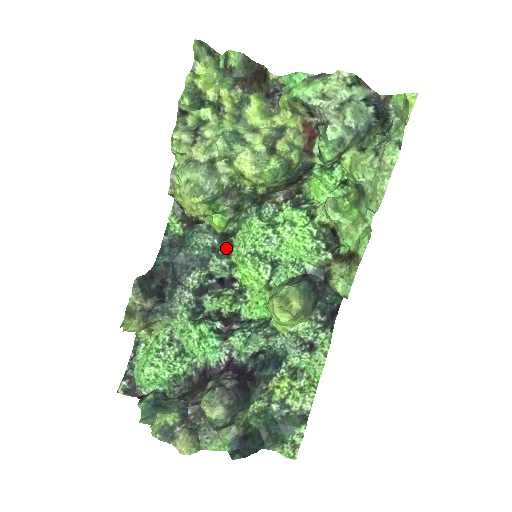
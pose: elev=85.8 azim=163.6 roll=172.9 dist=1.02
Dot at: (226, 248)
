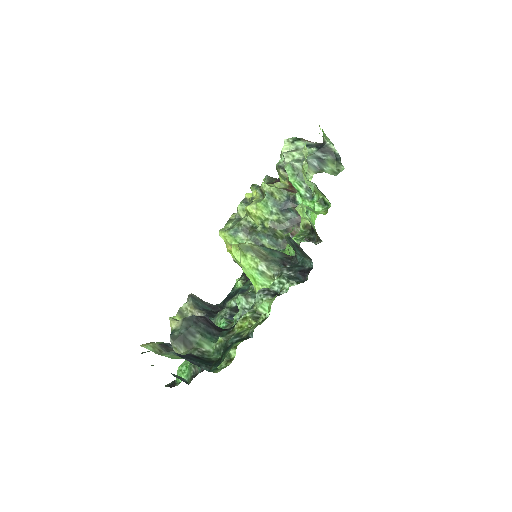
Dot at: occluded
